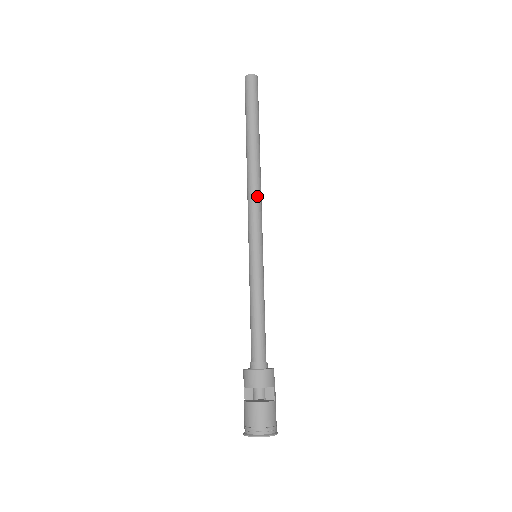
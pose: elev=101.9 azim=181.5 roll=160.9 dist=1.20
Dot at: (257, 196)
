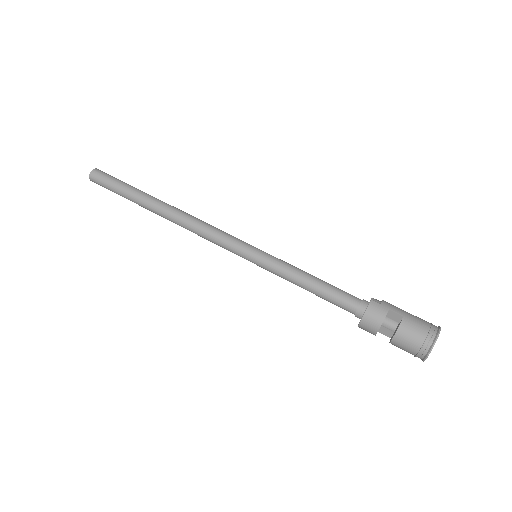
Dot at: (199, 228)
